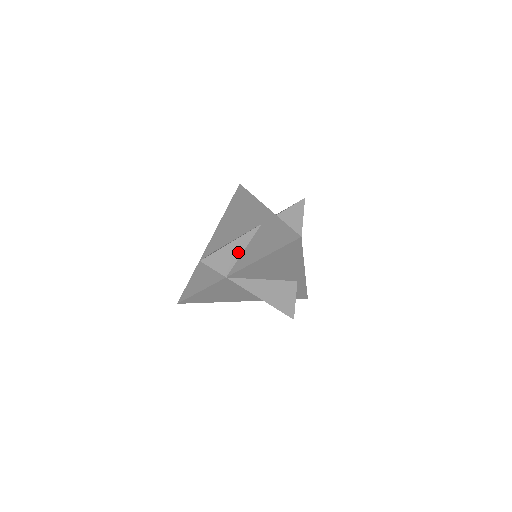
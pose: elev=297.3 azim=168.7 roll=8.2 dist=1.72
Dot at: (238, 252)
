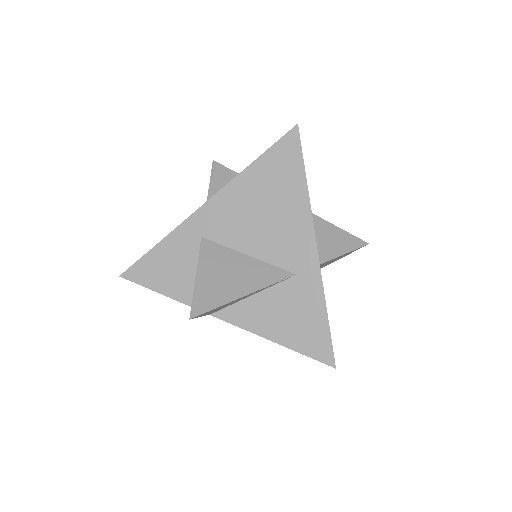
Dot at: (243, 298)
